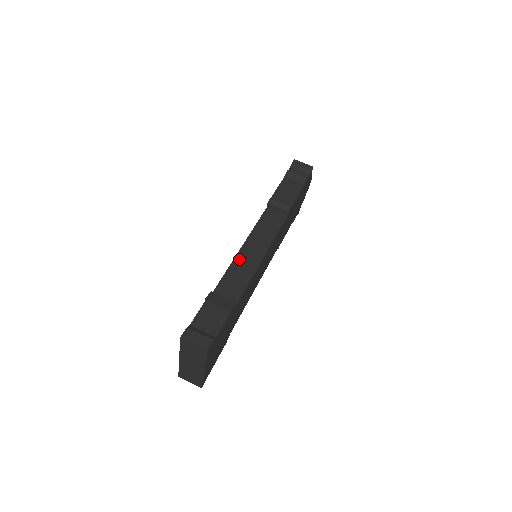
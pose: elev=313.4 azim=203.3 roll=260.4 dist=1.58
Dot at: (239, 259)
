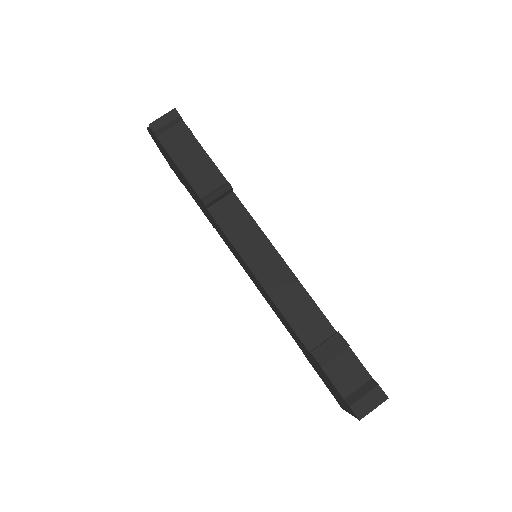
Dot at: (272, 290)
